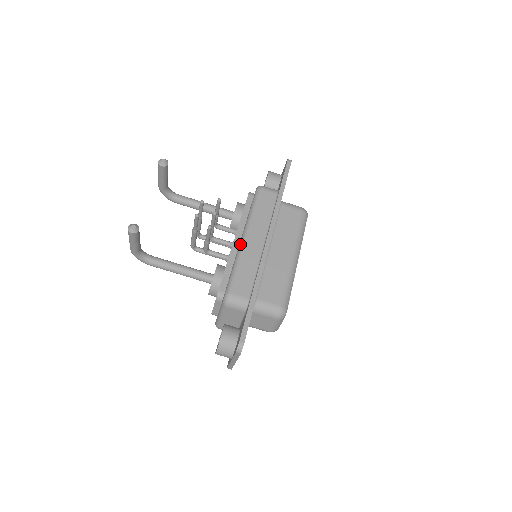
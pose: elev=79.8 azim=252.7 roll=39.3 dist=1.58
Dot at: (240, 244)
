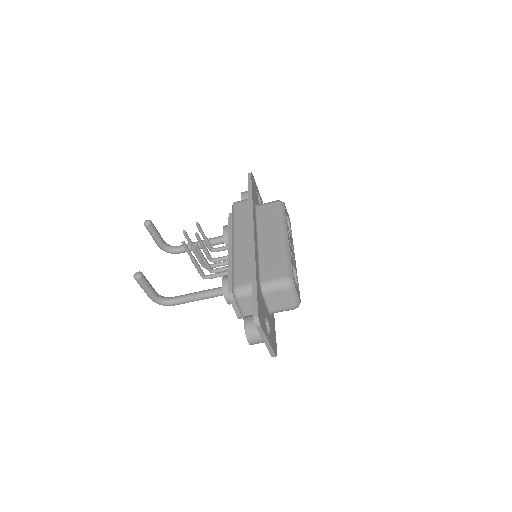
Dot at: (232, 249)
